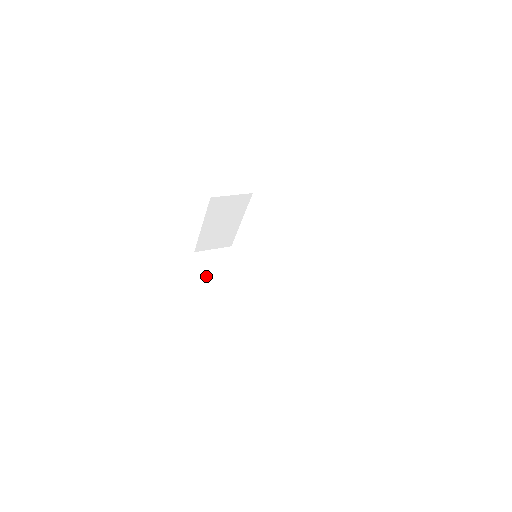
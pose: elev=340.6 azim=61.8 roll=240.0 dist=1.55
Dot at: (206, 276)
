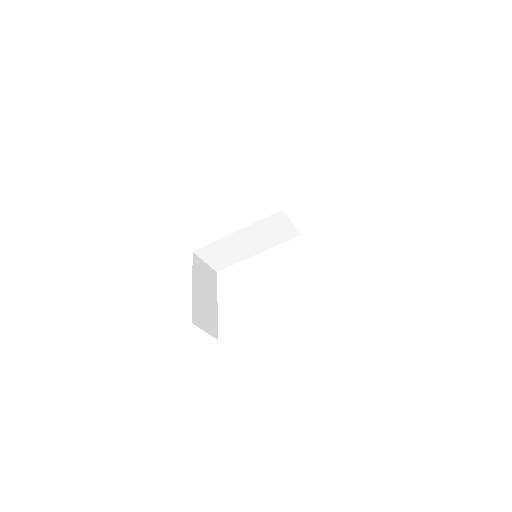
Dot at: occluded
